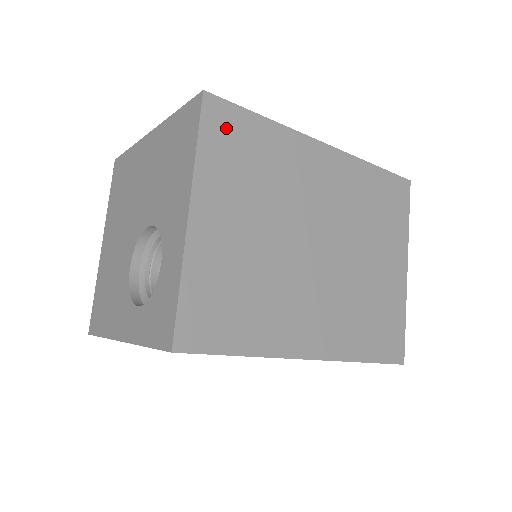
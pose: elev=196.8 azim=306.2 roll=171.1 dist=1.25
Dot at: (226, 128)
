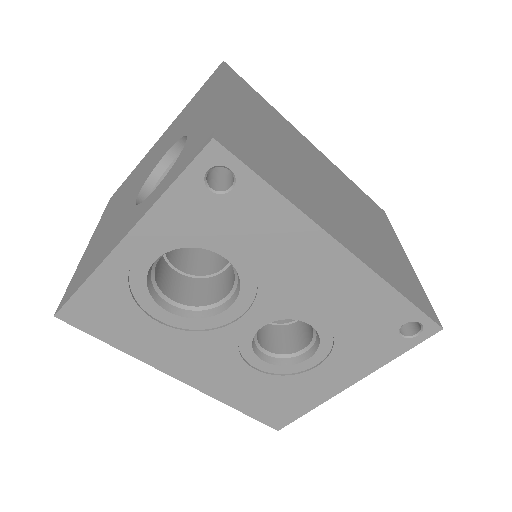
Dot at: (241, 84)
